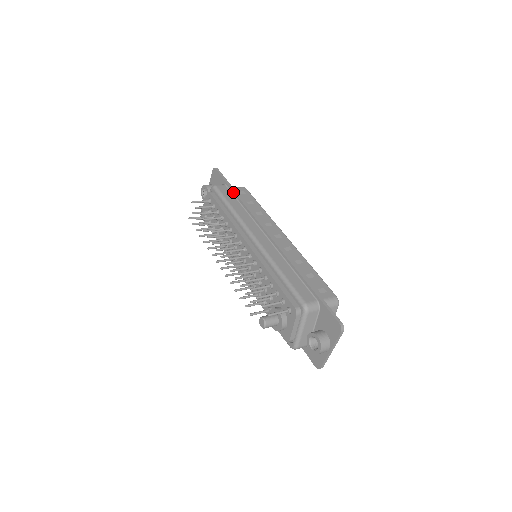
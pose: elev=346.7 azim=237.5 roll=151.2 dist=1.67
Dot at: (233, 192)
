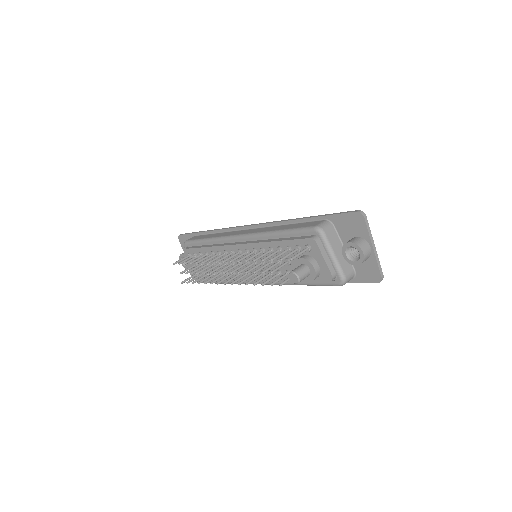
Dot at: (203, 233)
